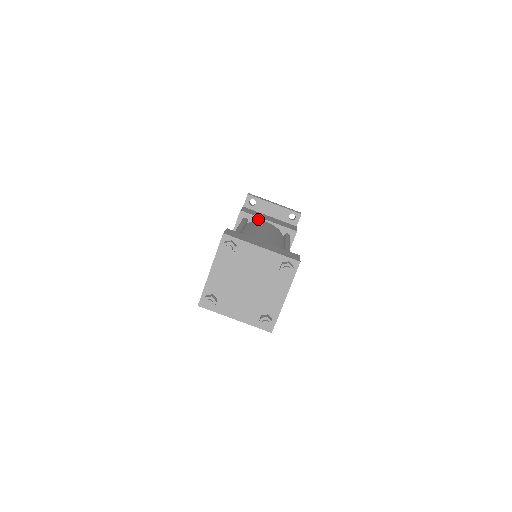
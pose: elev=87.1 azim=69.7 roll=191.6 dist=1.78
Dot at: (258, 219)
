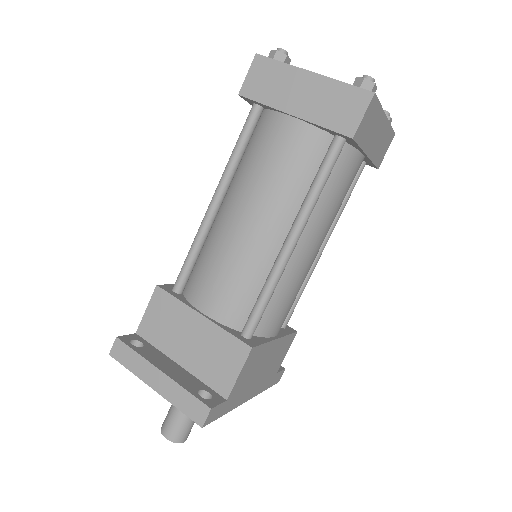
Dot at: occluded
